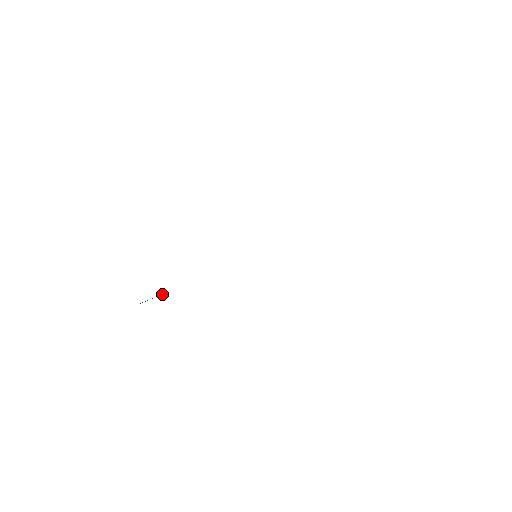
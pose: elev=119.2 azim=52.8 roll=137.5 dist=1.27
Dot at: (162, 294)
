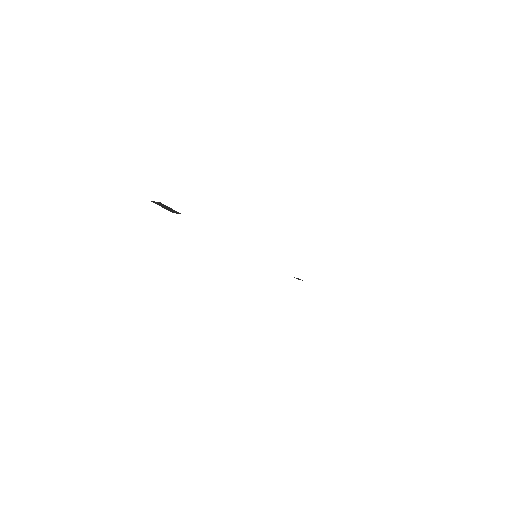
Dot at: (178, 212)
